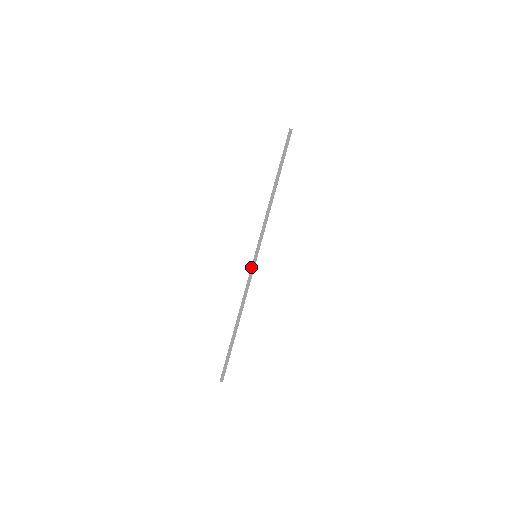
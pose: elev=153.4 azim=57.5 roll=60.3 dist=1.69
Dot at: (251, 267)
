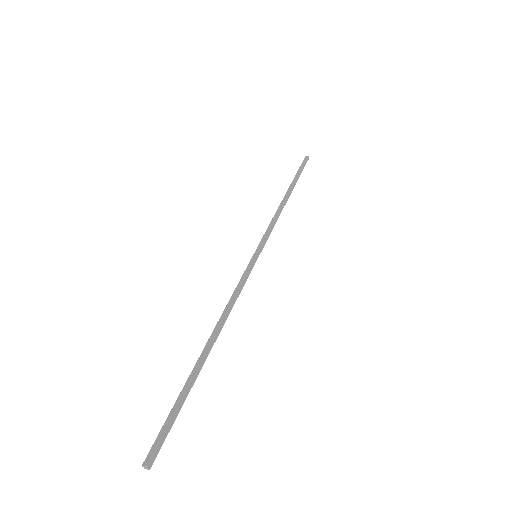
Dot at: (247, 267)
